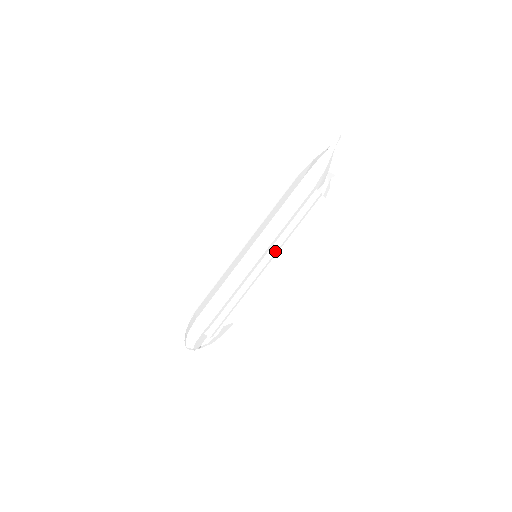
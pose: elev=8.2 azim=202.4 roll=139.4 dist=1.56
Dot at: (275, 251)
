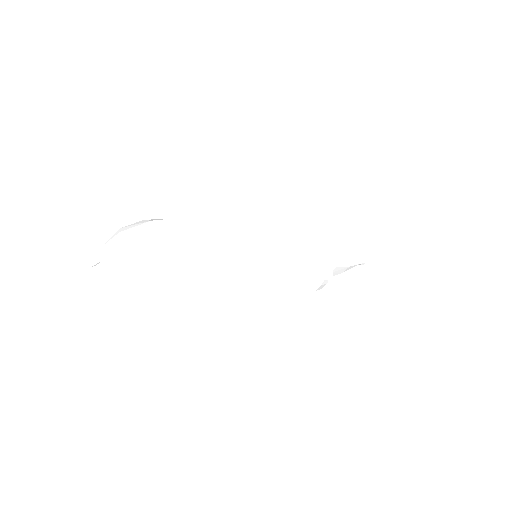
Dot at: (280, 269)
